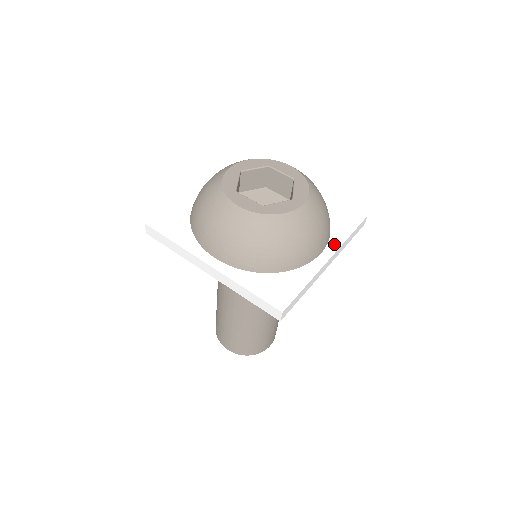
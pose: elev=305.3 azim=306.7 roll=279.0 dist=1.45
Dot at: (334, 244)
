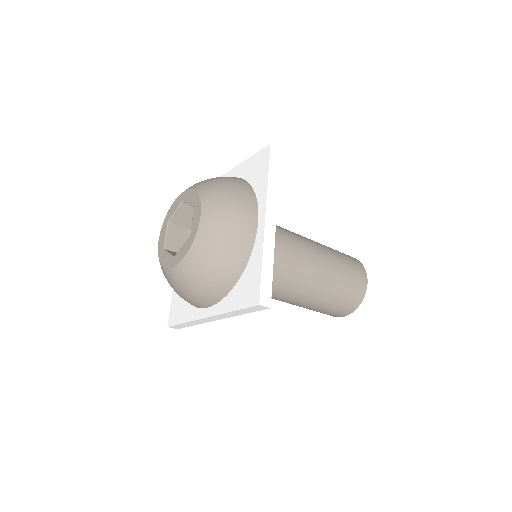
Dot at: (219, 308)
